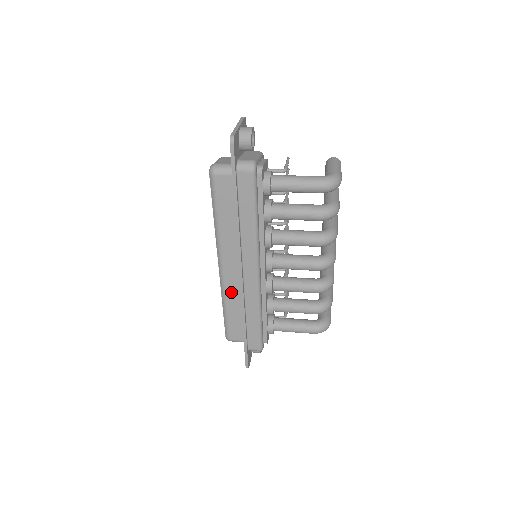
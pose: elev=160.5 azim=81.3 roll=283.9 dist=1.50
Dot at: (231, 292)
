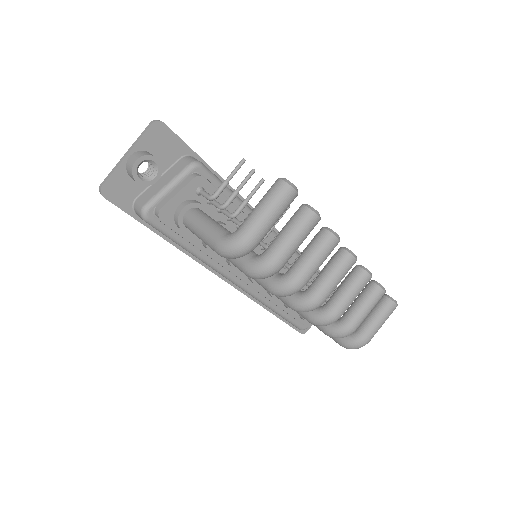
Dot at: occluded
